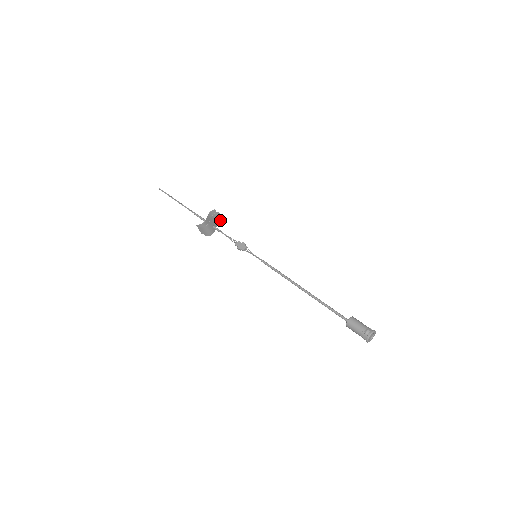
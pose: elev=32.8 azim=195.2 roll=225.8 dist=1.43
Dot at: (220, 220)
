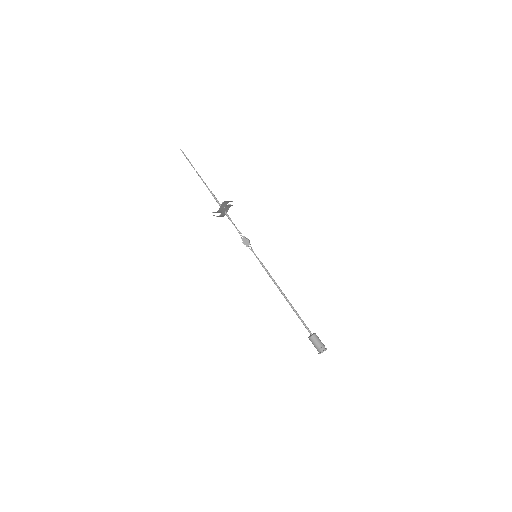
Dot at: (232, 205)
